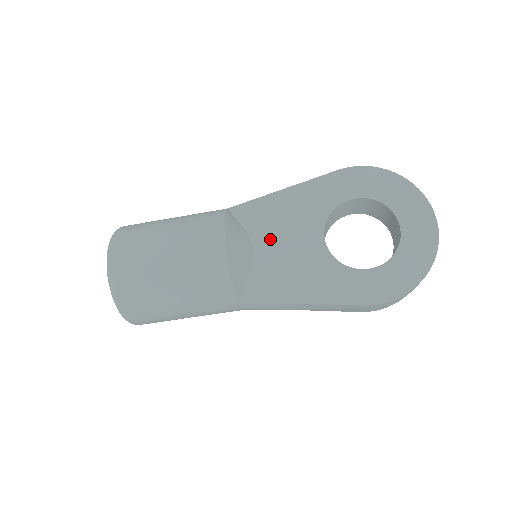
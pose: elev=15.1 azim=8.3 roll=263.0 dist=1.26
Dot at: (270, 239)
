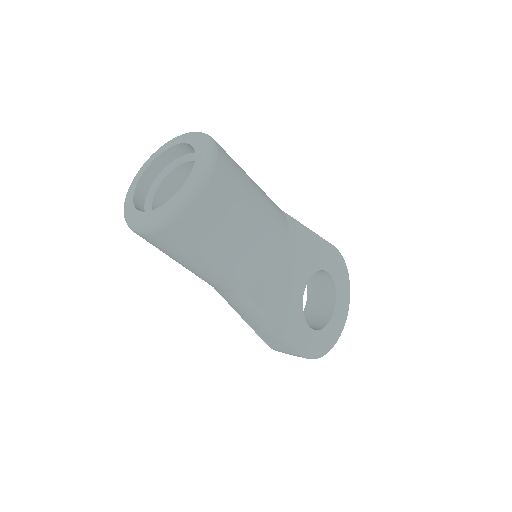
Dot at: (284, 258)
